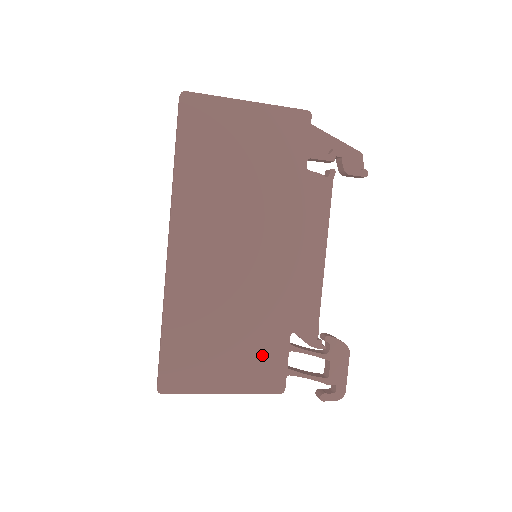
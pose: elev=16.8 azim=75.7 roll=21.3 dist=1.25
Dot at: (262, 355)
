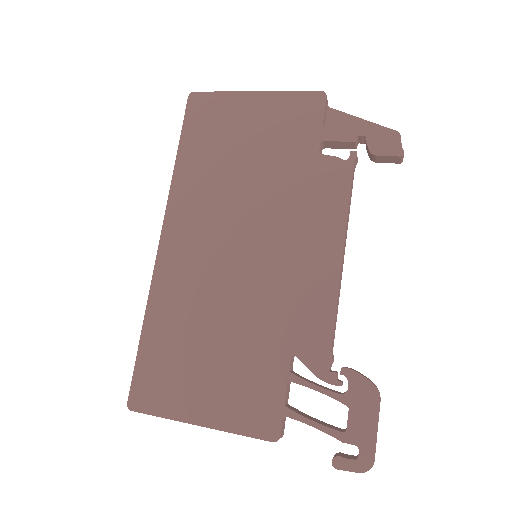
Dot at: (251, 381)
